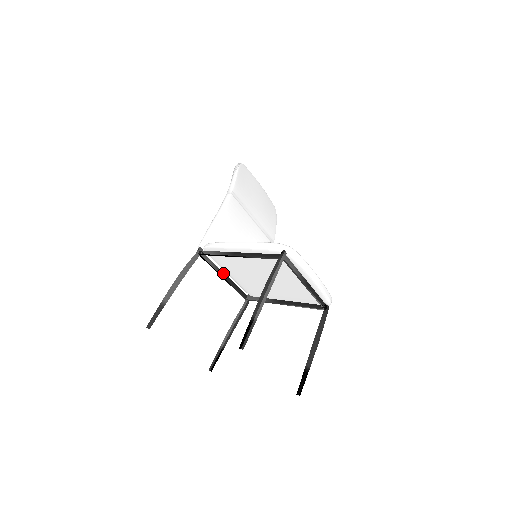
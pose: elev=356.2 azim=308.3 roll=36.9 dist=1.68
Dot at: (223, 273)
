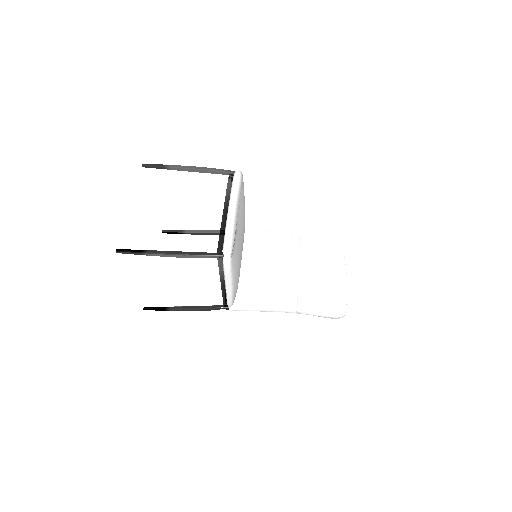
Dot at: occluded
